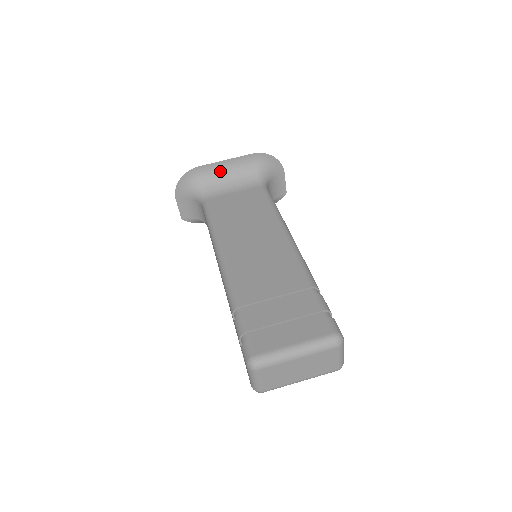
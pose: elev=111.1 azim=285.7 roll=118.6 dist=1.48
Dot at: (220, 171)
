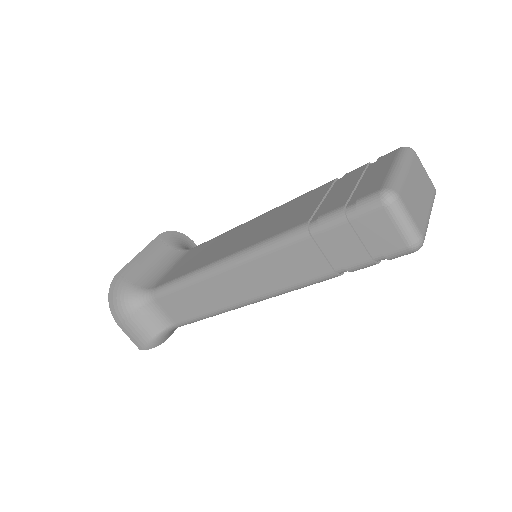
Dot at: (142, 267)
